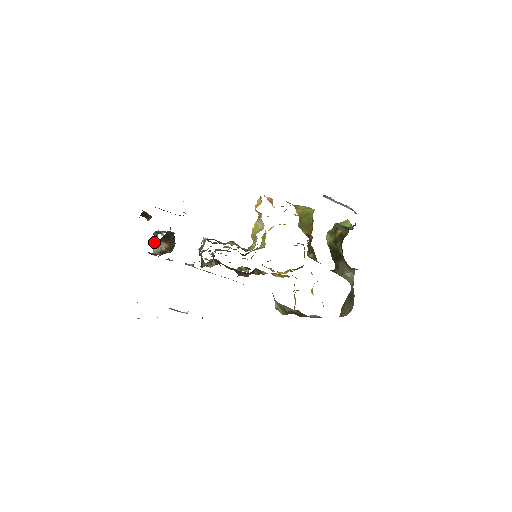
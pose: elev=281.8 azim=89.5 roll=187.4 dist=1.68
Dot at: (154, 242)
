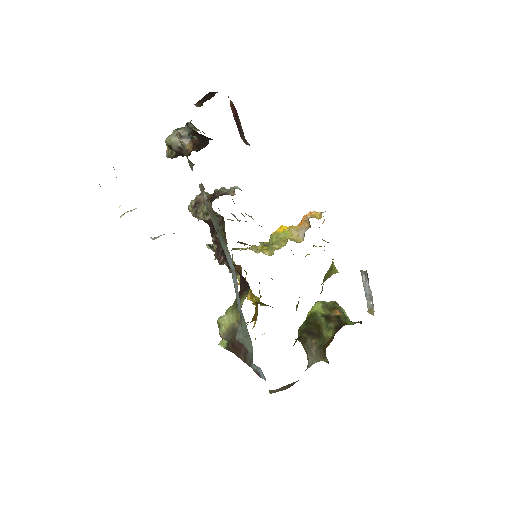
Dot at: (197, 132)
